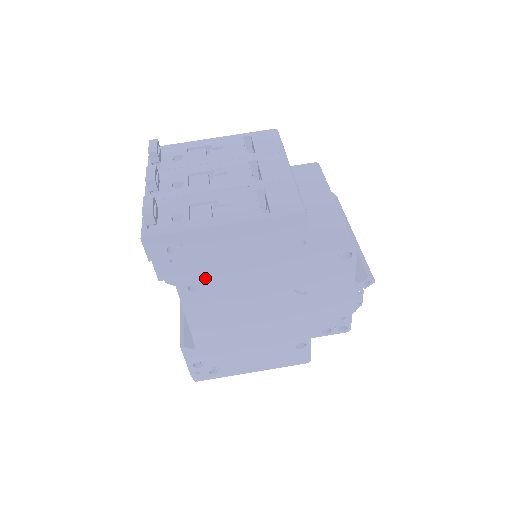
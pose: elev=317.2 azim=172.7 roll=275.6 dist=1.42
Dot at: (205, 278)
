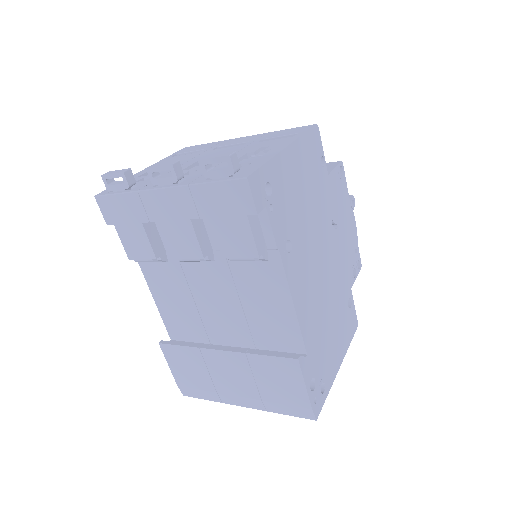
Dot at: (291, 228)
